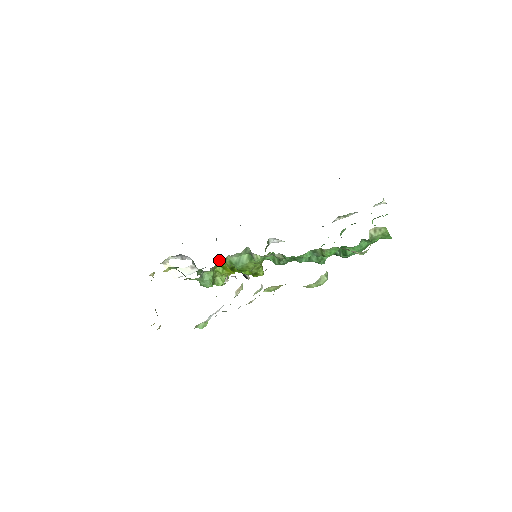
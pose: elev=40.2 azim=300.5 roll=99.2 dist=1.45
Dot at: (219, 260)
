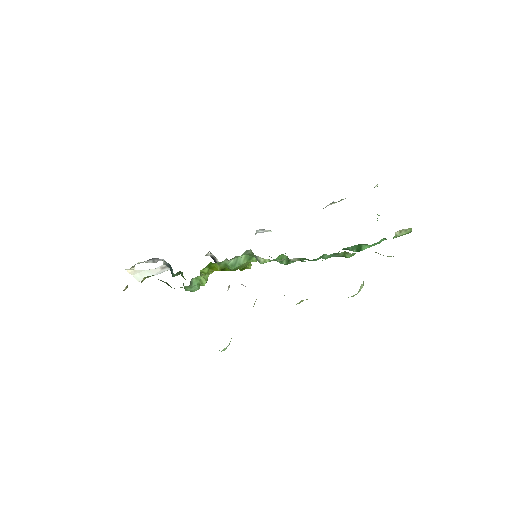
Dot at: (209, 263)
